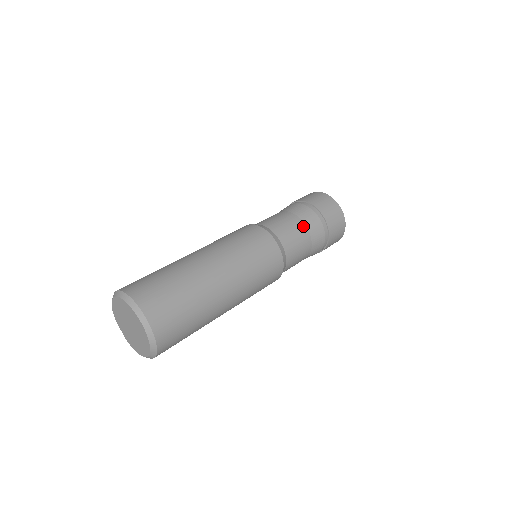
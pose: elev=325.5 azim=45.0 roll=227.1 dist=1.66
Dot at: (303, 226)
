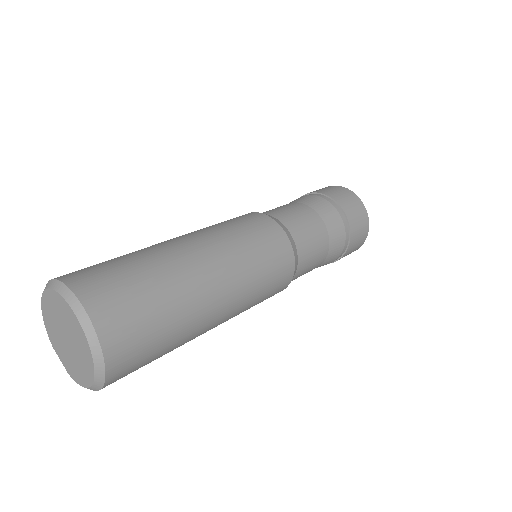
Dot at: (312, 212)
